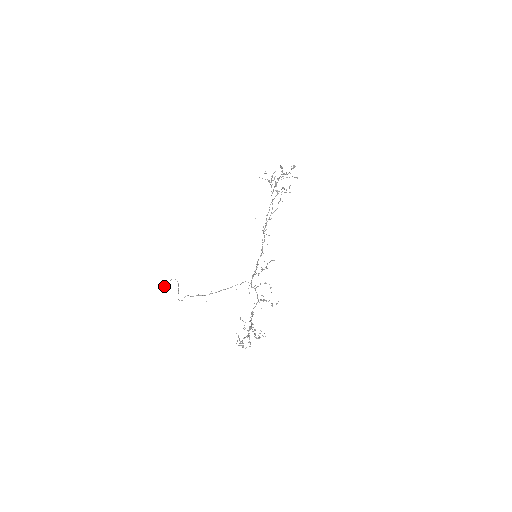
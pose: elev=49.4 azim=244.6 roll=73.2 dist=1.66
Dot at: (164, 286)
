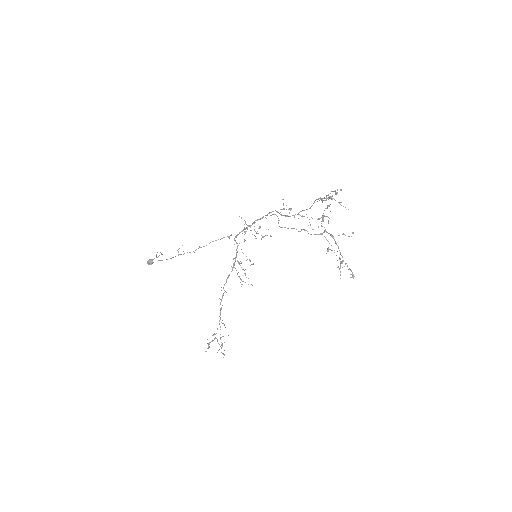
Dot at: (147, 263)
